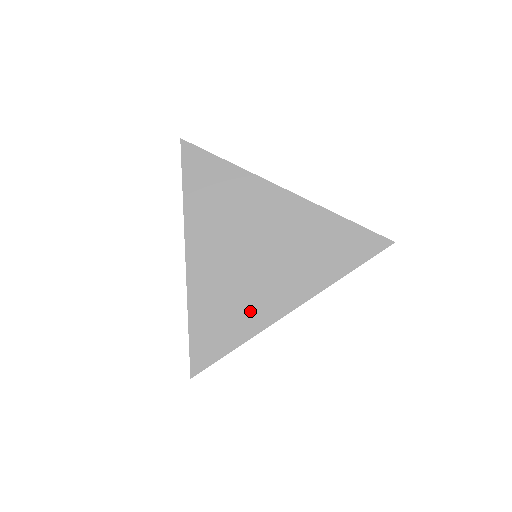
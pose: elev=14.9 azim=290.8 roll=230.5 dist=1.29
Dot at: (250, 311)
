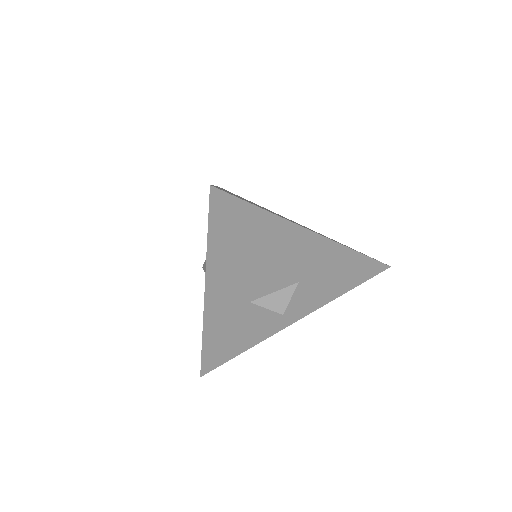
Dot at: occluded
